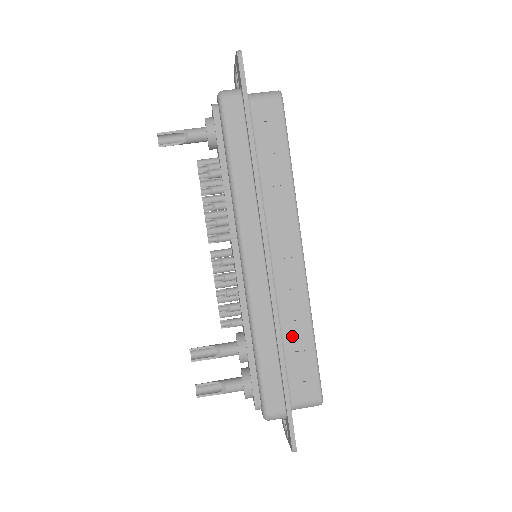
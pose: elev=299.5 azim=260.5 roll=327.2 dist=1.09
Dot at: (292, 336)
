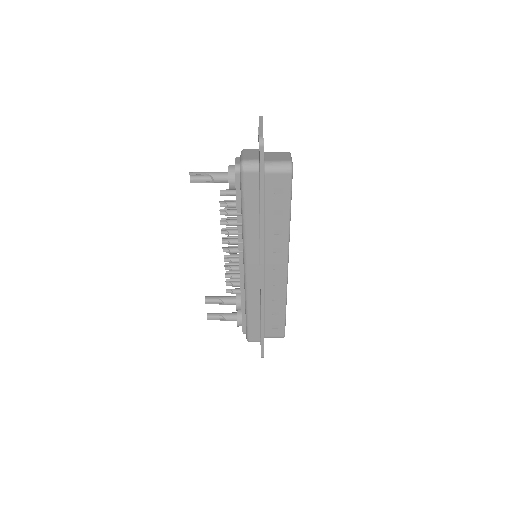
Dot at: (271, 308)
